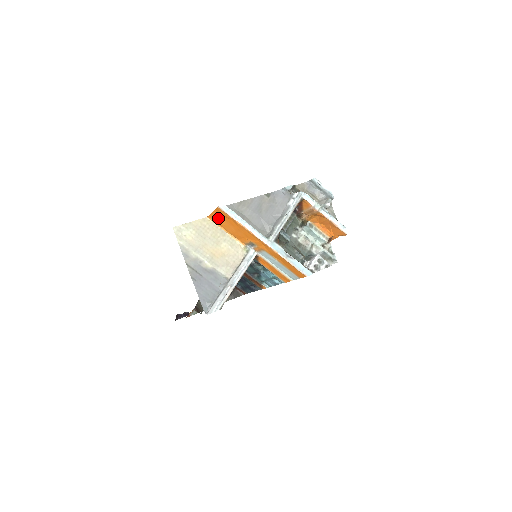
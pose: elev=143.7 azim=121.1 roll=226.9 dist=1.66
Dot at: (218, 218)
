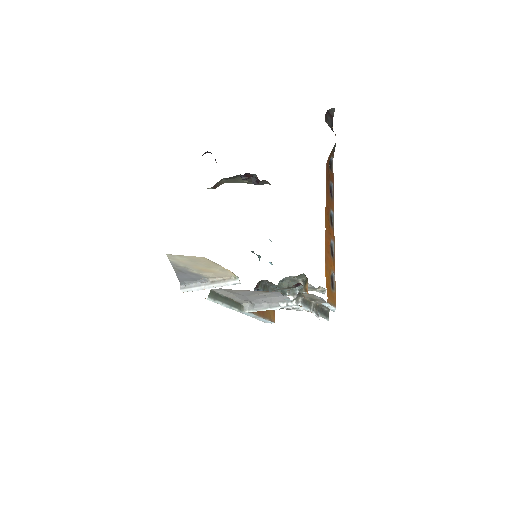
Dot at: occluded
